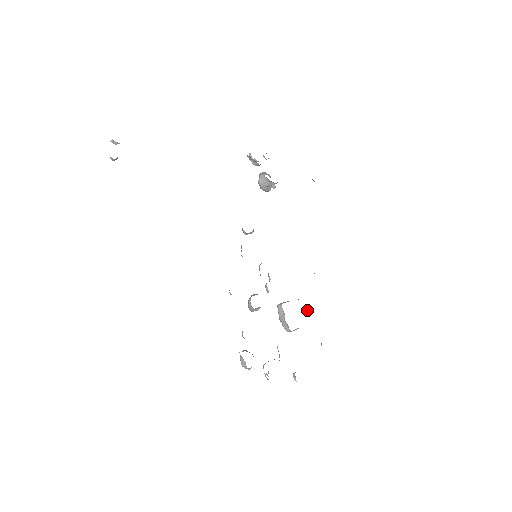
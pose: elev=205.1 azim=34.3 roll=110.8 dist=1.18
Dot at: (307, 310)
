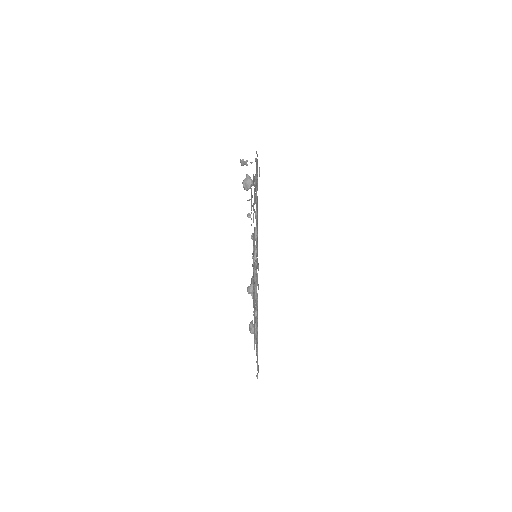
Dot at: occluded
